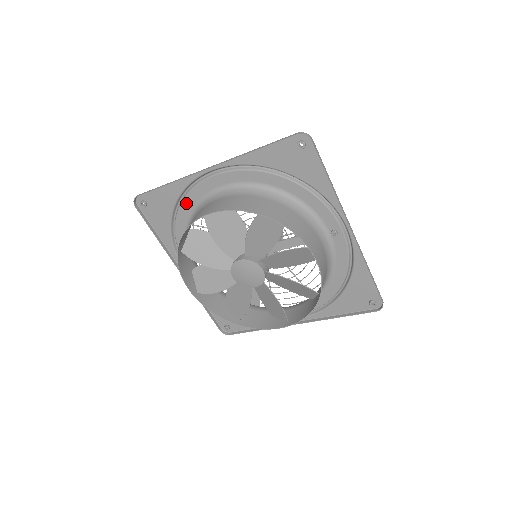
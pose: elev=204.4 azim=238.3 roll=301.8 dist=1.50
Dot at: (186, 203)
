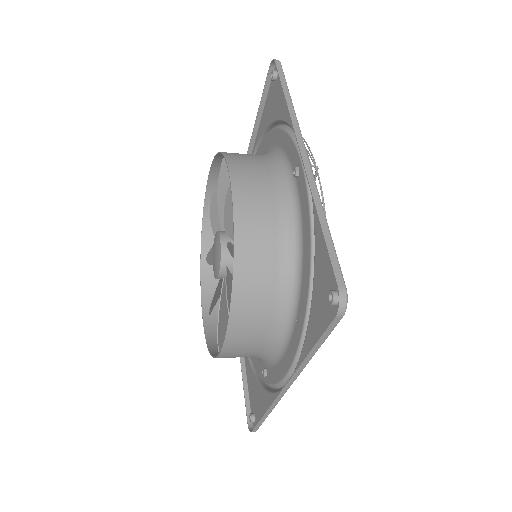
Dot at: occluded
